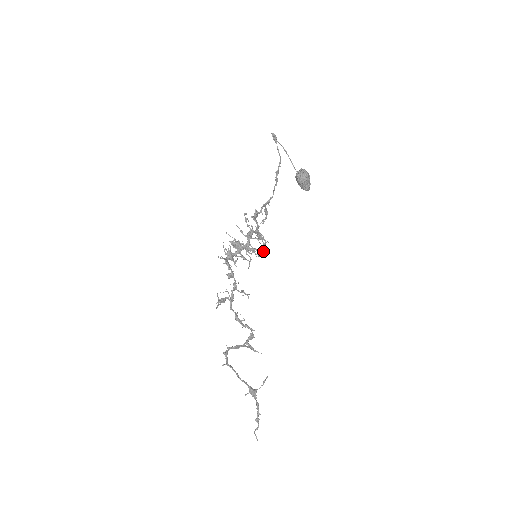
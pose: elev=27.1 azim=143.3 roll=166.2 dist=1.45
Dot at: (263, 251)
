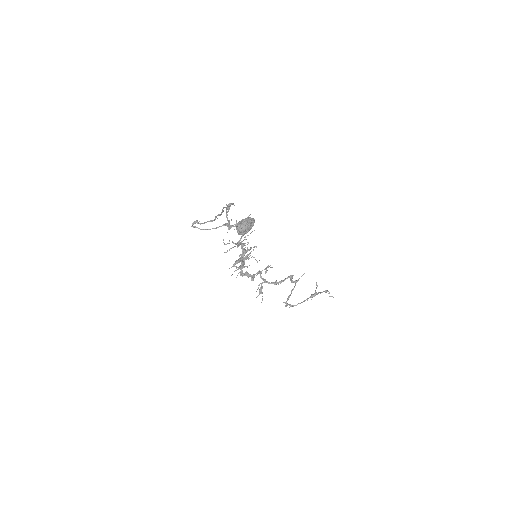
Dot at: occluded
